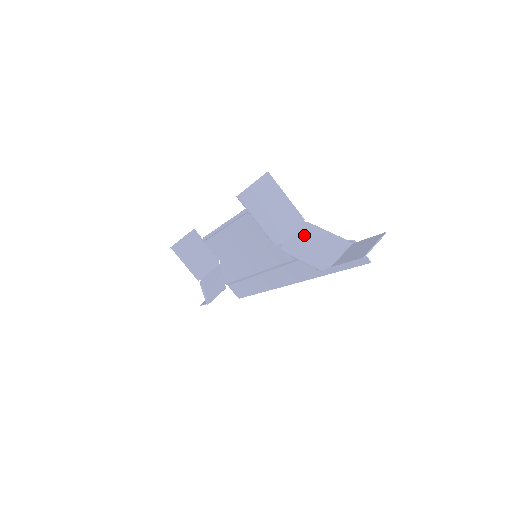
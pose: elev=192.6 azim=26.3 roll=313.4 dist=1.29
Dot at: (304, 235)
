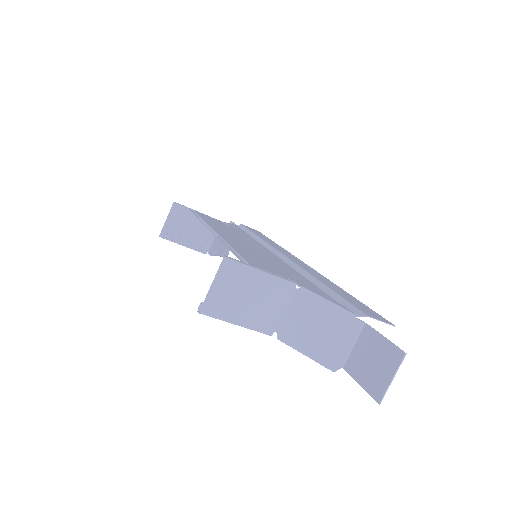
Dot at: (300, 313)
